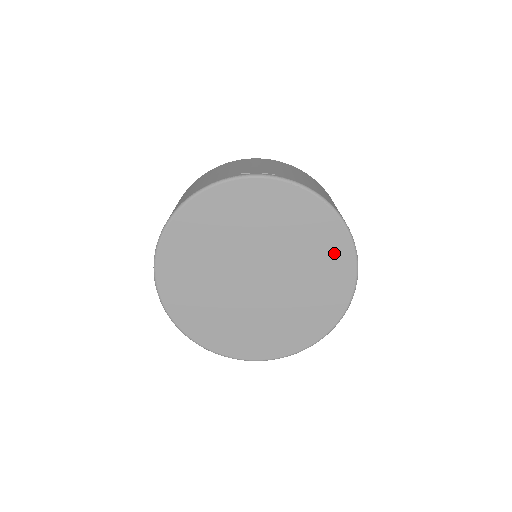
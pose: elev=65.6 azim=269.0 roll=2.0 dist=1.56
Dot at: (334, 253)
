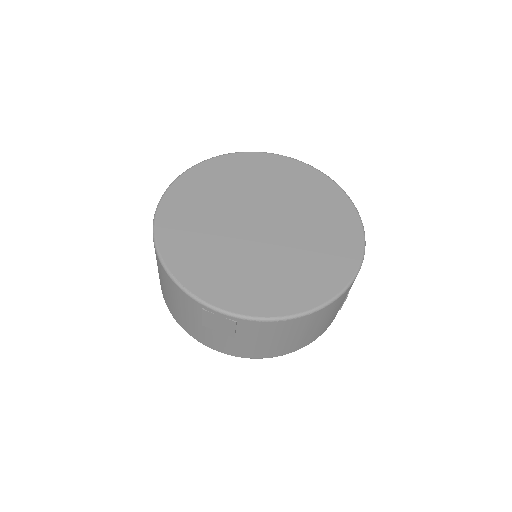
Dot at: (343, 230)
